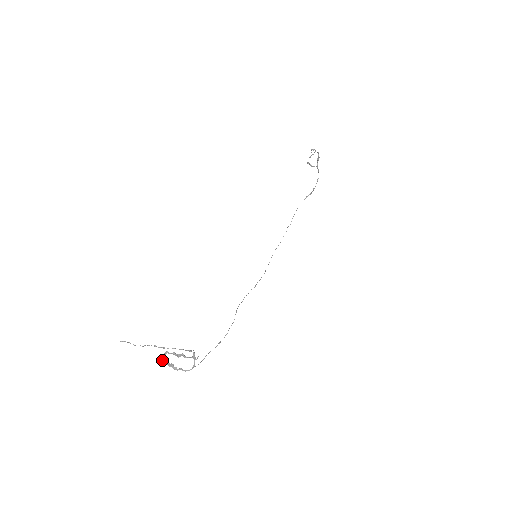
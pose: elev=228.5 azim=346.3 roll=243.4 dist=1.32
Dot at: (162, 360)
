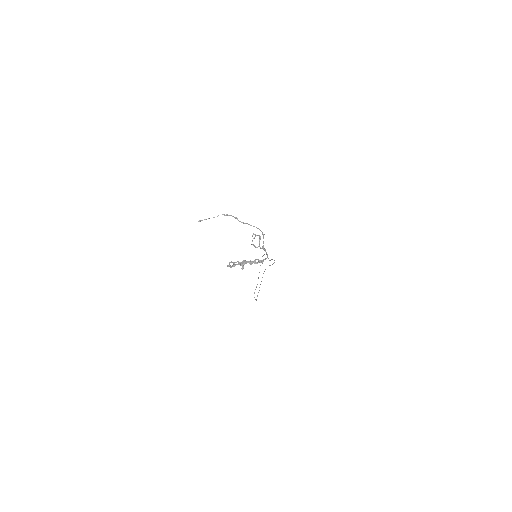
Dot at: (230, 266)
